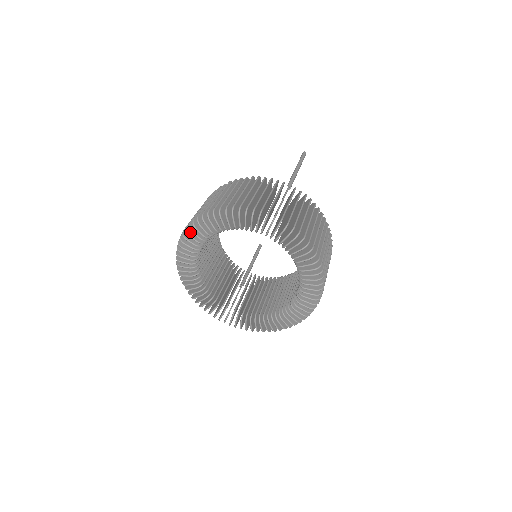
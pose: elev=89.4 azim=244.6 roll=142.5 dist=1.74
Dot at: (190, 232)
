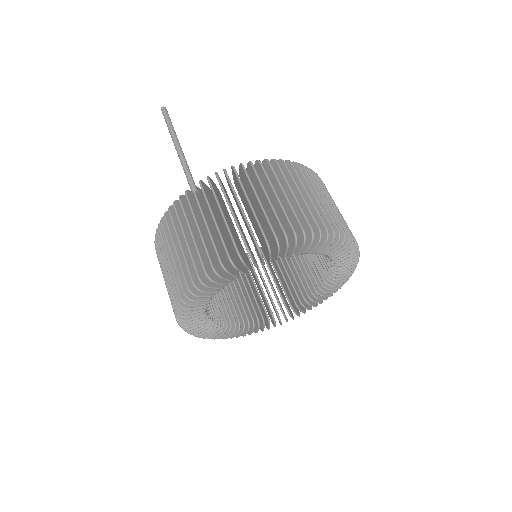
Dot at: occluded
